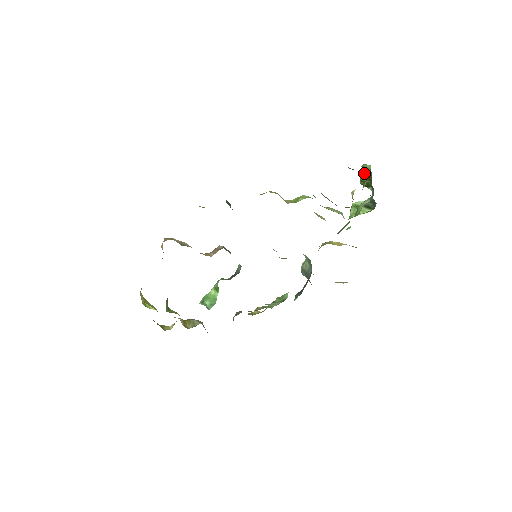
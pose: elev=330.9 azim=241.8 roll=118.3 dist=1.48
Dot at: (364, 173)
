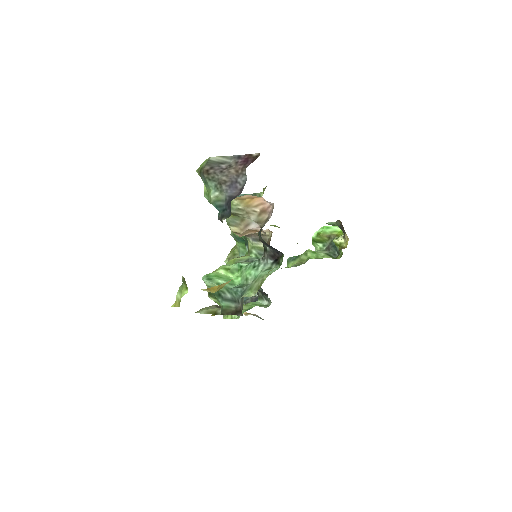
Dot at: (326, 232)
